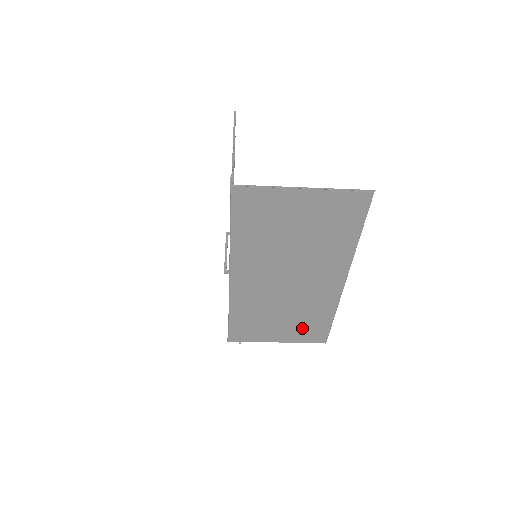
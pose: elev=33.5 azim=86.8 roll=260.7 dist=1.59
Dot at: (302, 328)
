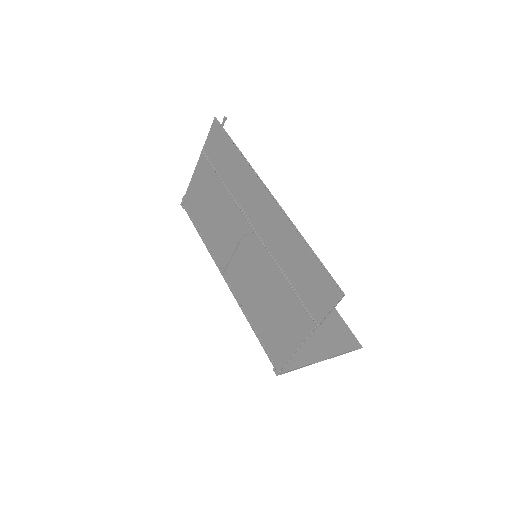
Dot at: occluded
